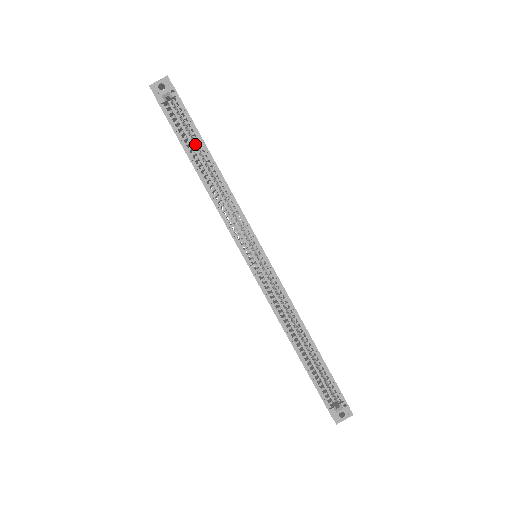
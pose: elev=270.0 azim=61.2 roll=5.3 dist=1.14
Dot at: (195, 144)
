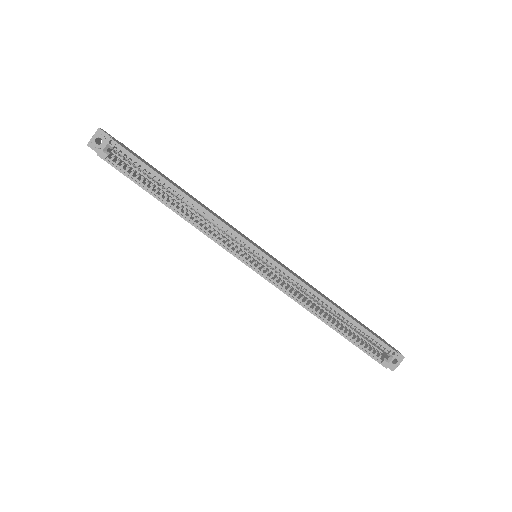
Dot at: (154, 181)
